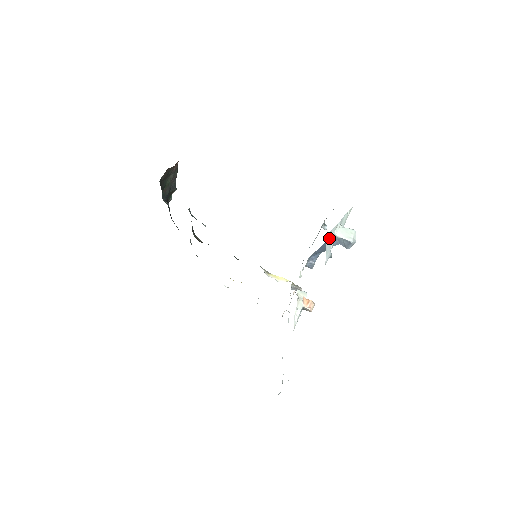
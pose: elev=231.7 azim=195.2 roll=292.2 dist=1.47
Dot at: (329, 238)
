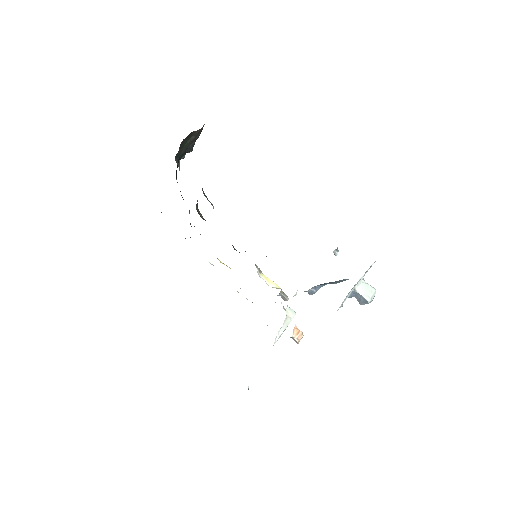
Dot at: occluded
